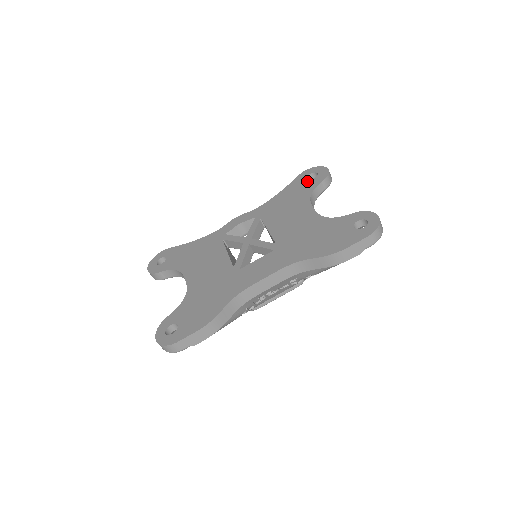
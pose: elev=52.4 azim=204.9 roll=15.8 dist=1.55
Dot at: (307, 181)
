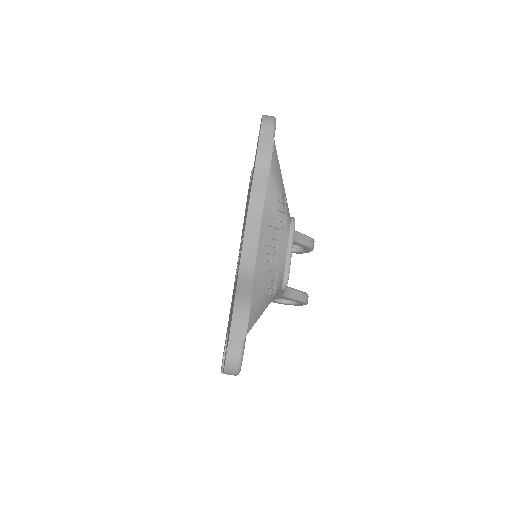
Dot at: occluded
